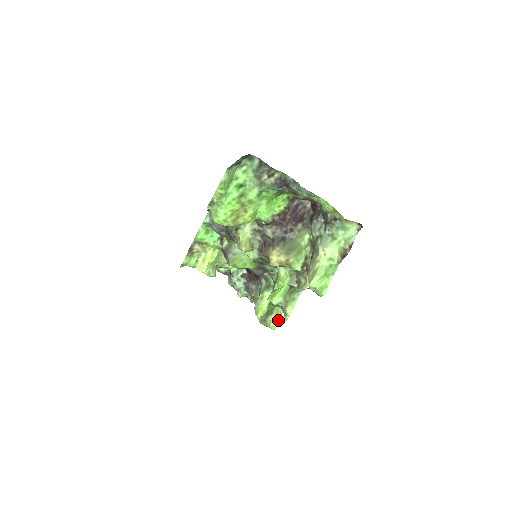
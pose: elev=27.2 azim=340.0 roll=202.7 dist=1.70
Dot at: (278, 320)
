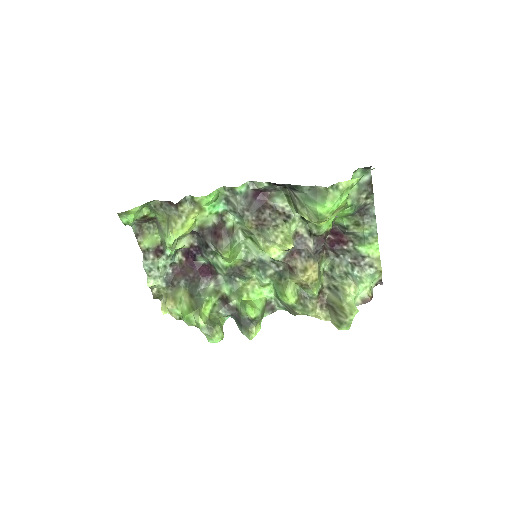
Dot at: (223, 334)
